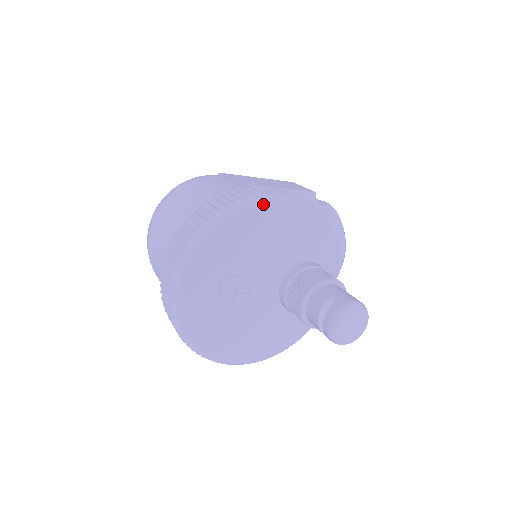
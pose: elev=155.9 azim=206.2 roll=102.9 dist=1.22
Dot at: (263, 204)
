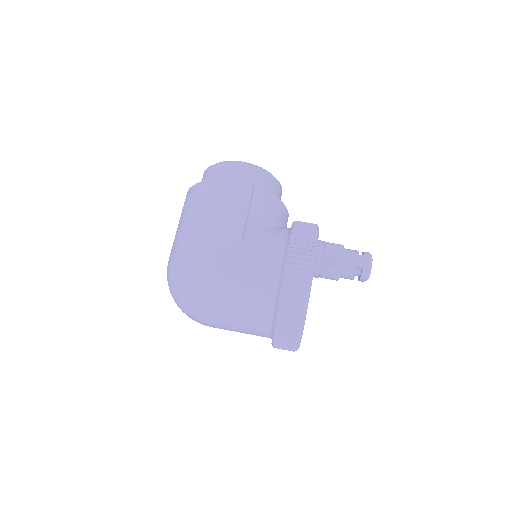
Dot at: (311, 285)
